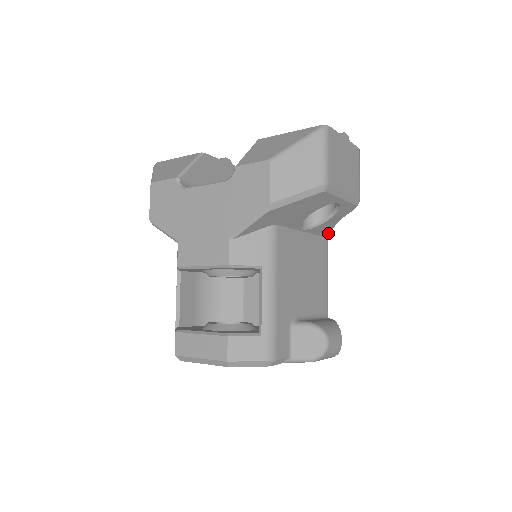
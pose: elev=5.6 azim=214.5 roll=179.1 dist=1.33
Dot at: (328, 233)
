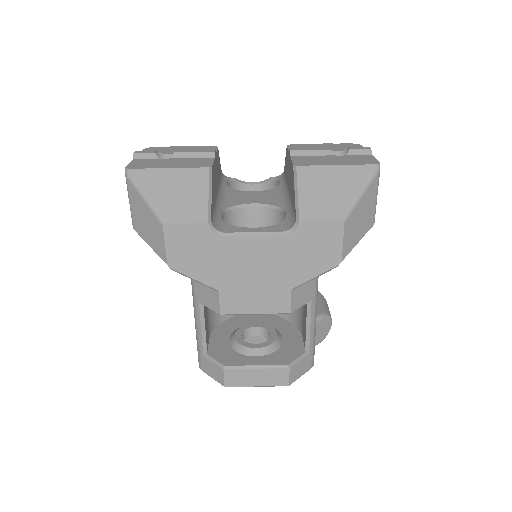
Dot at: occluded
